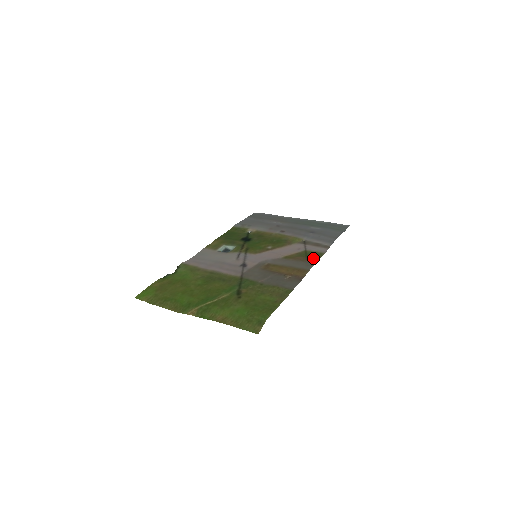
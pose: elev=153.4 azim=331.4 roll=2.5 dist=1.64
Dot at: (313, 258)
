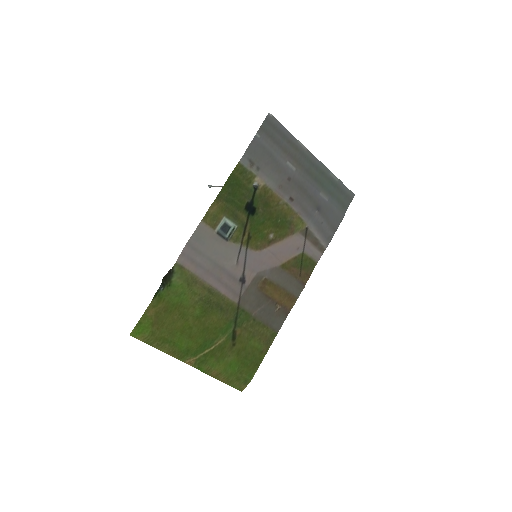
Dot at: (306, 273)
